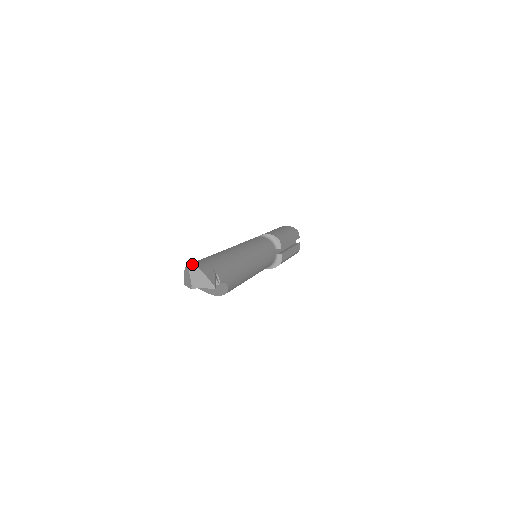
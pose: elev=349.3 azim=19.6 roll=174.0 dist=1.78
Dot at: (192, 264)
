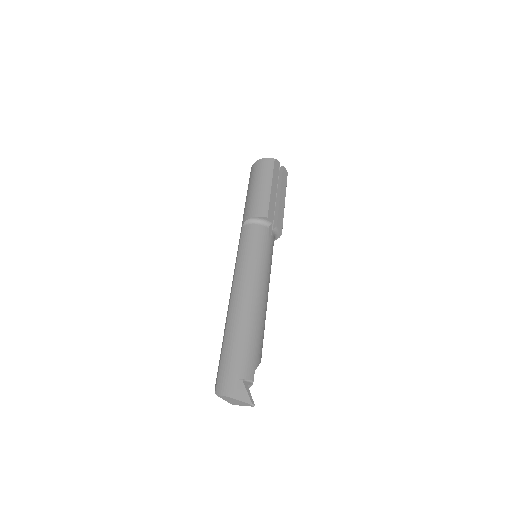
Dot at: (219, 391)
